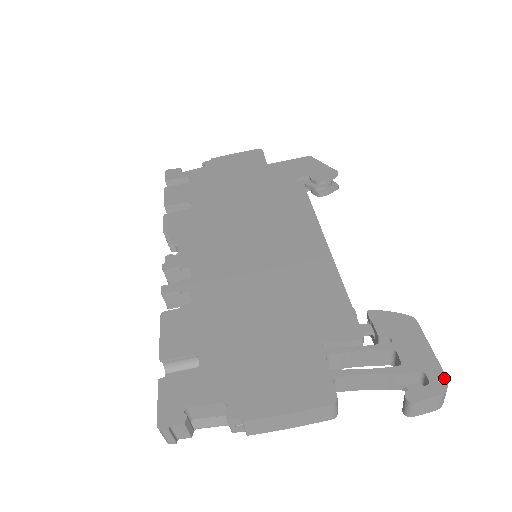
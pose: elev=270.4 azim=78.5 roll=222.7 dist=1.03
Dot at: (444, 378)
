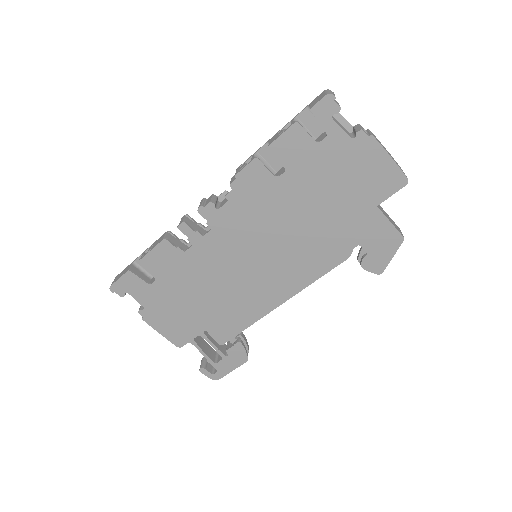
Dot at: (219, 378)
